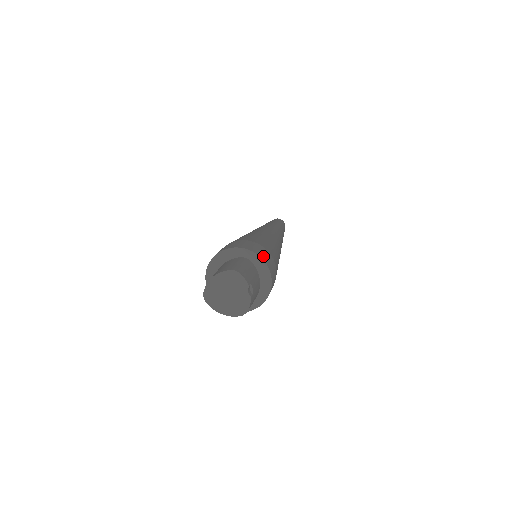
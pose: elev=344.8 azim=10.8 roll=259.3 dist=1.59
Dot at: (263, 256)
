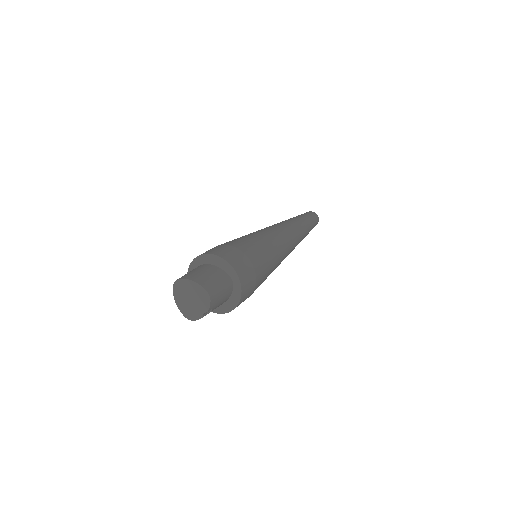
Dot at: (245, 290)
